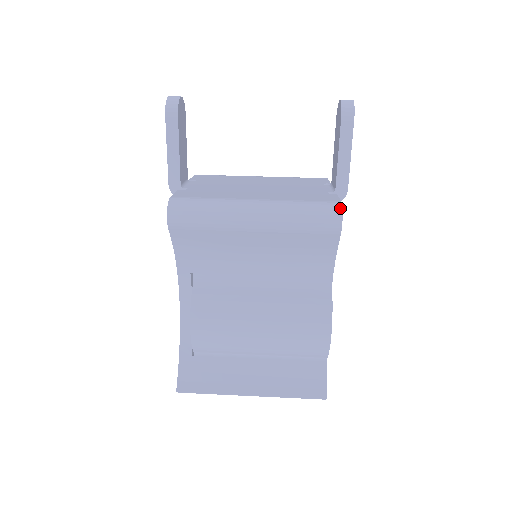
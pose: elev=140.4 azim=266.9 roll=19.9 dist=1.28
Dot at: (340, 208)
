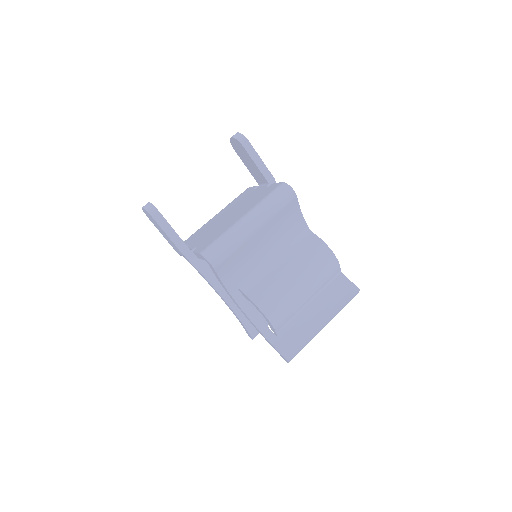
Dot at: (286, 185)
